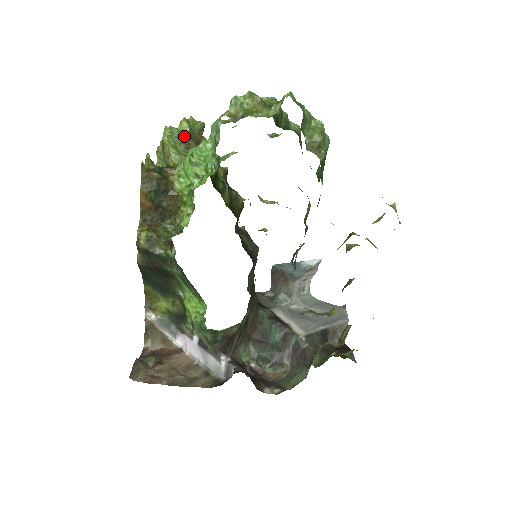
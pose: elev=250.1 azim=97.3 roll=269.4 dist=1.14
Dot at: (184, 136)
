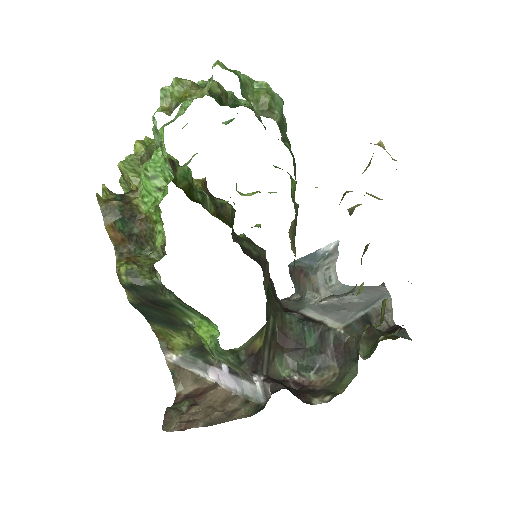
Dot at: (141, 157)
